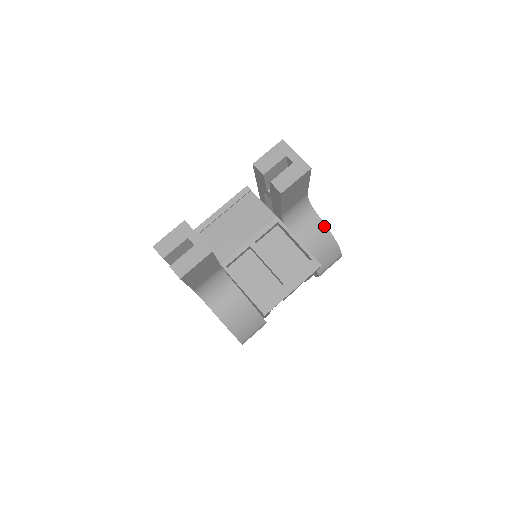
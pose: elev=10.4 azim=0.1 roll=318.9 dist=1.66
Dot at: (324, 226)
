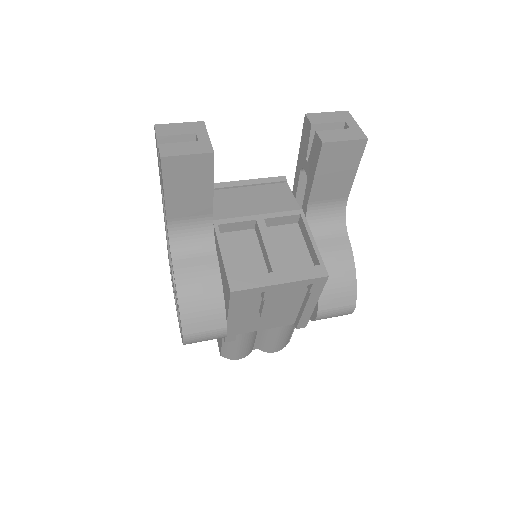
Dot at: (350, 251)
